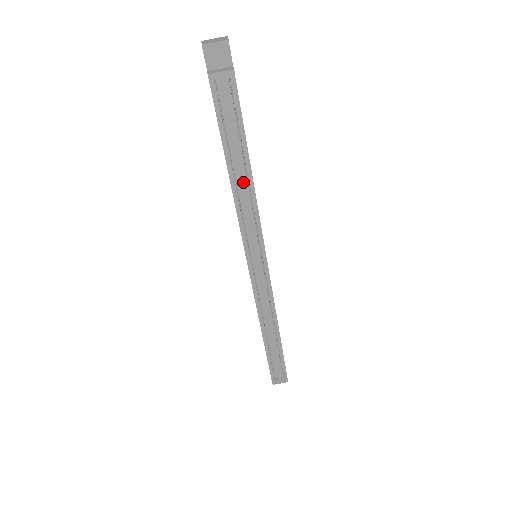
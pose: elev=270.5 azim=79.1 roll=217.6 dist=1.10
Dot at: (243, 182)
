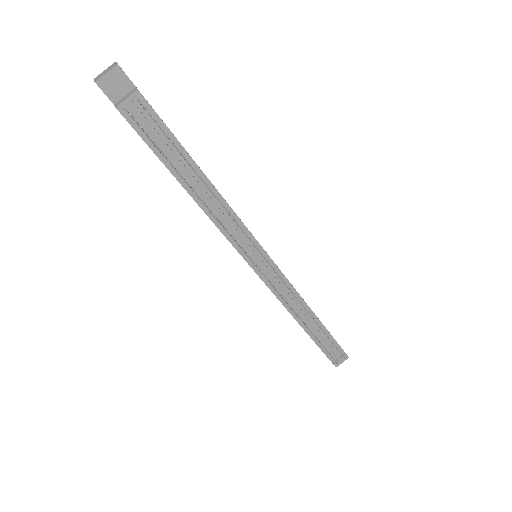
Dot at: (205, 193)
